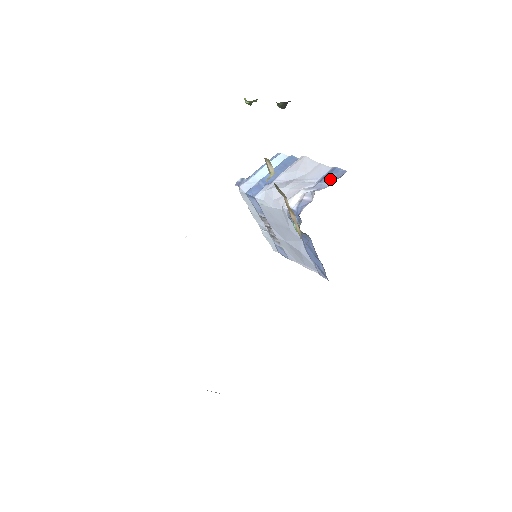
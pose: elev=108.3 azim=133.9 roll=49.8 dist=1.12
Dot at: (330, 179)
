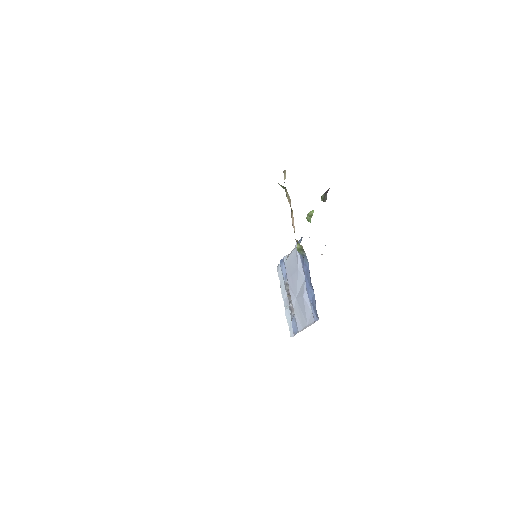
Dot at: occluded
